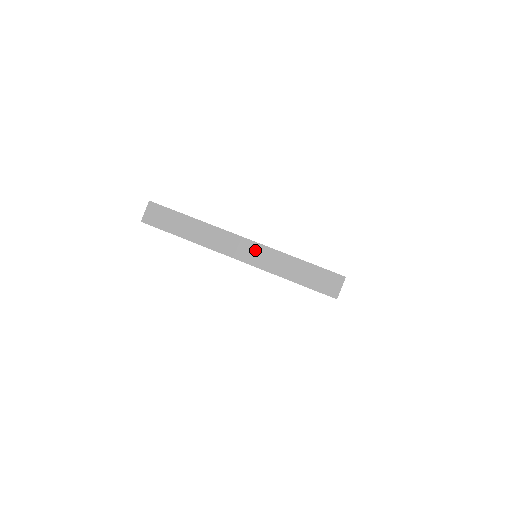
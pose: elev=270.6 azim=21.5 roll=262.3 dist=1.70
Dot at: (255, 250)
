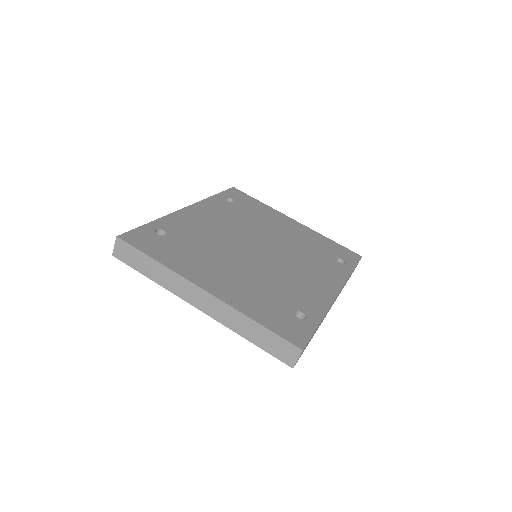
Dot at: (215, 304)
